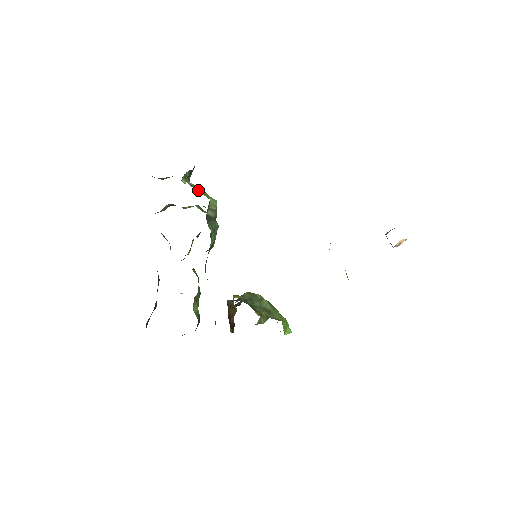
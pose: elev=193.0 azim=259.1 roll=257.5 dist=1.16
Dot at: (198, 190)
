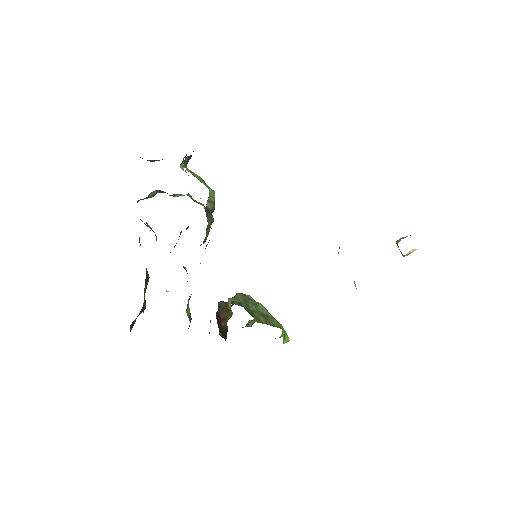
Dot at: (197, 178)
